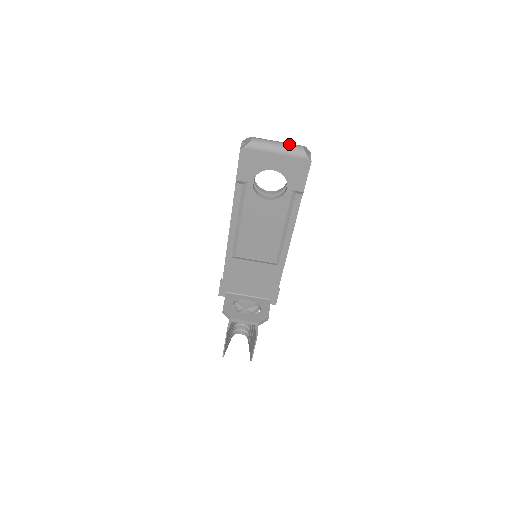
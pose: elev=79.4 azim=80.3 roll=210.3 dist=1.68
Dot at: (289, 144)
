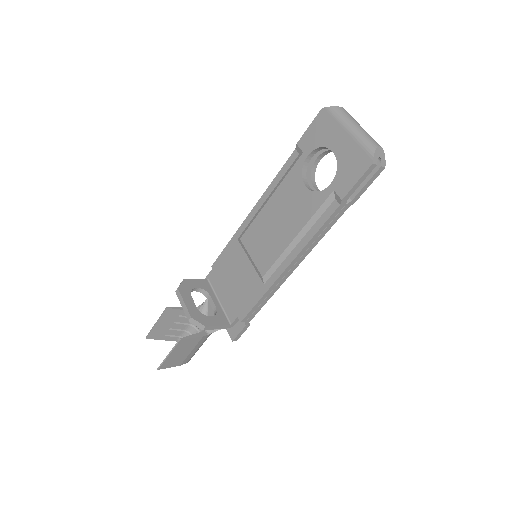
Dot at: occluded
